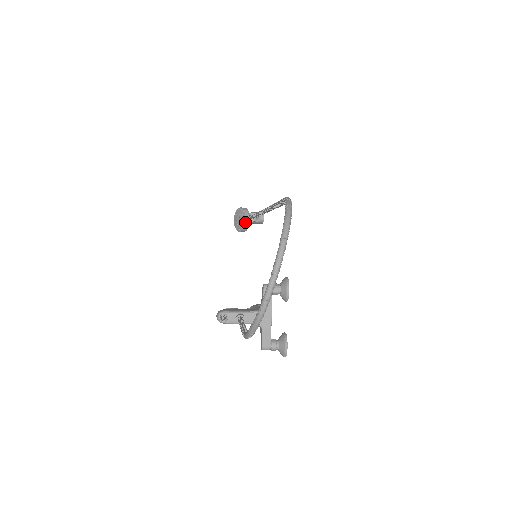
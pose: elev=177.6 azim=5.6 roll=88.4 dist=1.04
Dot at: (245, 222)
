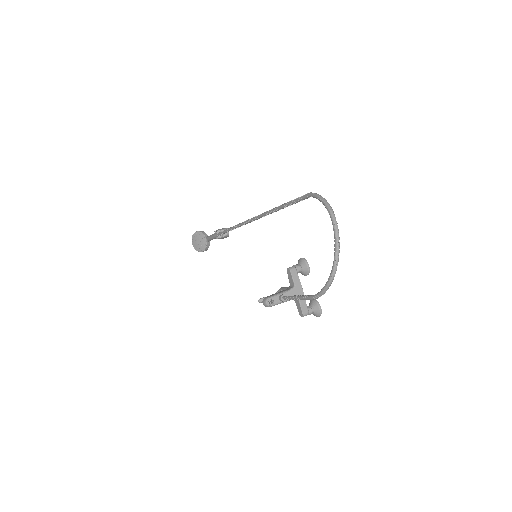
Dot at: (206, 242)
